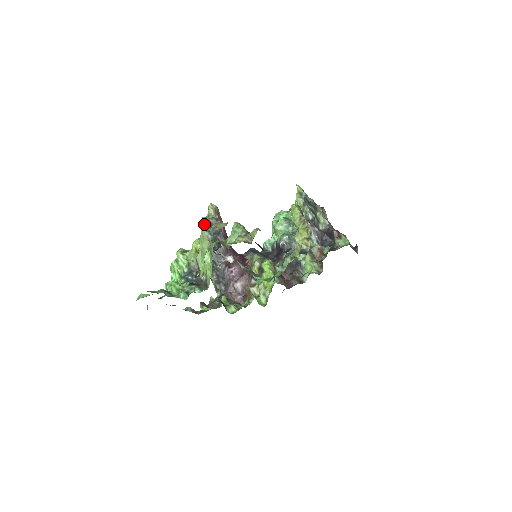
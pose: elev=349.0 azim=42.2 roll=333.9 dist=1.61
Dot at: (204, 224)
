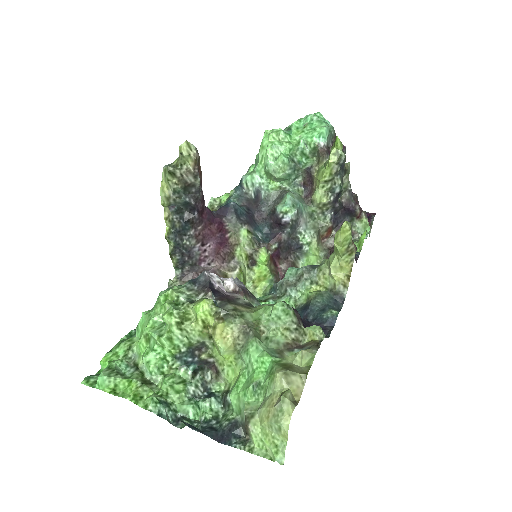
Dot at: (287, 419)
